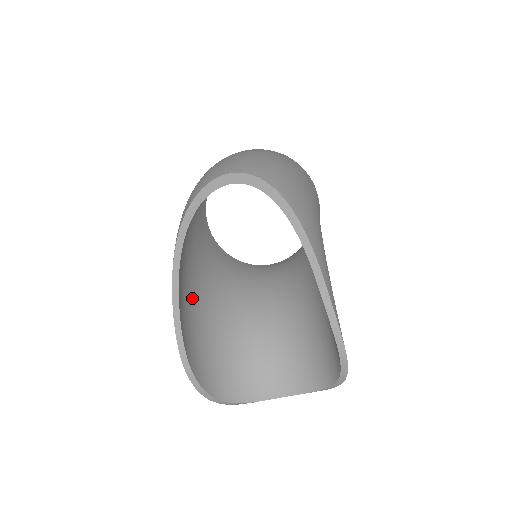
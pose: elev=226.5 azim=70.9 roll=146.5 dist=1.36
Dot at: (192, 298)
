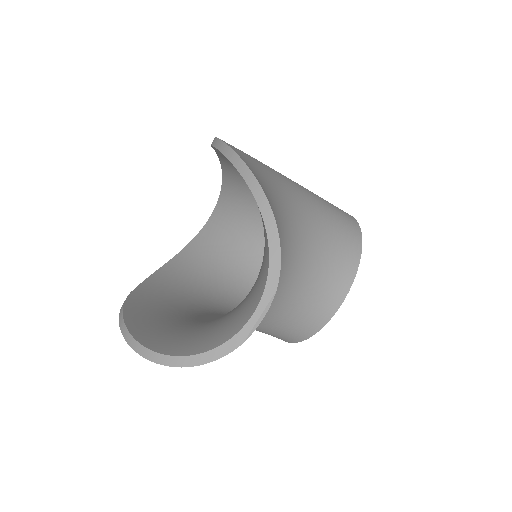
Dot at: (183, 309)
